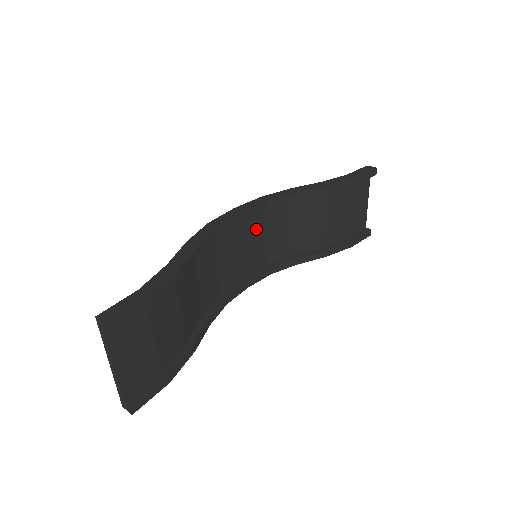
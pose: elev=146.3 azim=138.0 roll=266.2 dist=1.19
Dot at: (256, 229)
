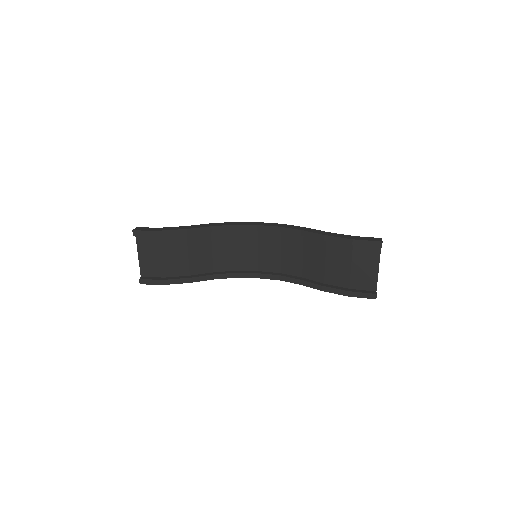
Dot at: (273, 243)
